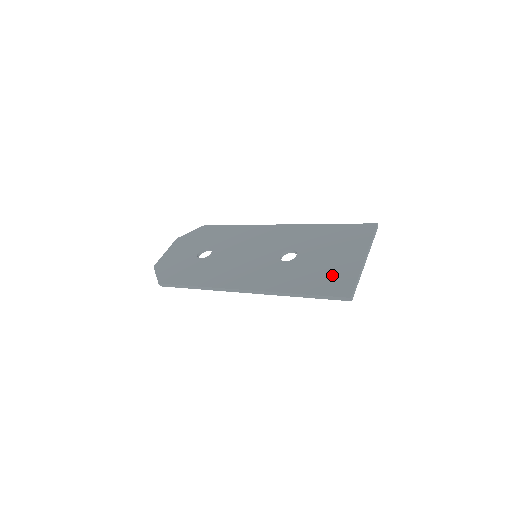
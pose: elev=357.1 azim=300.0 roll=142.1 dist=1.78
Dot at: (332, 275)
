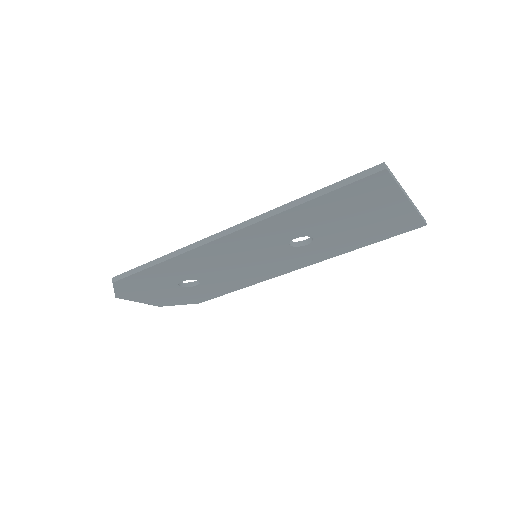
Dot at: occluded
